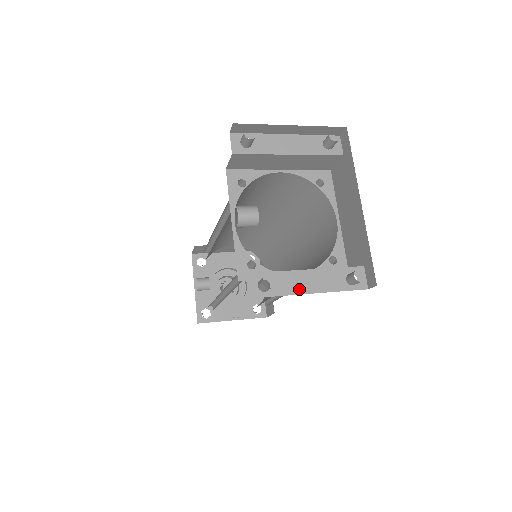
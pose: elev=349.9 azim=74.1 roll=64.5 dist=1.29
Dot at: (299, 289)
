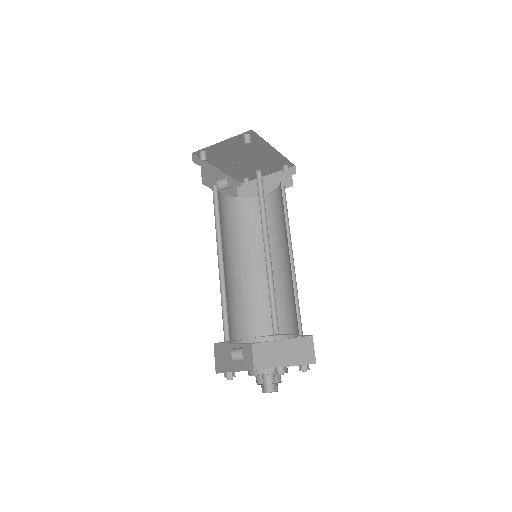
Dot at: occluded
